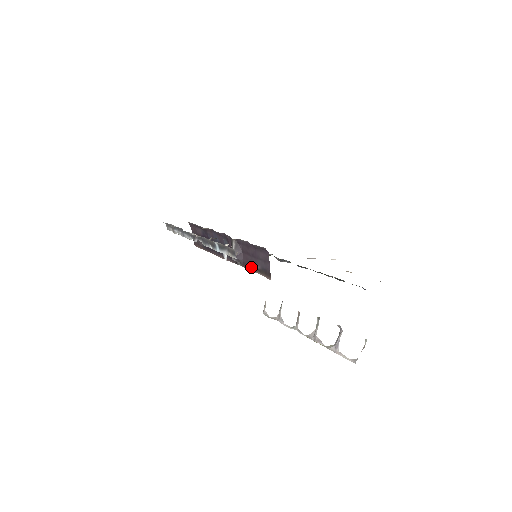
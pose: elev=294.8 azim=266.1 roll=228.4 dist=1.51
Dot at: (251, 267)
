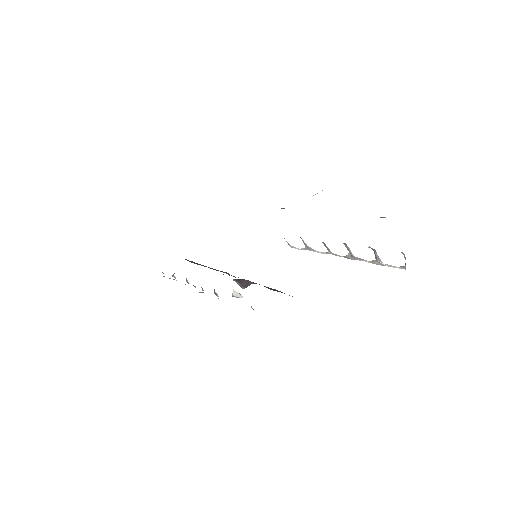
Dot at: occluded
